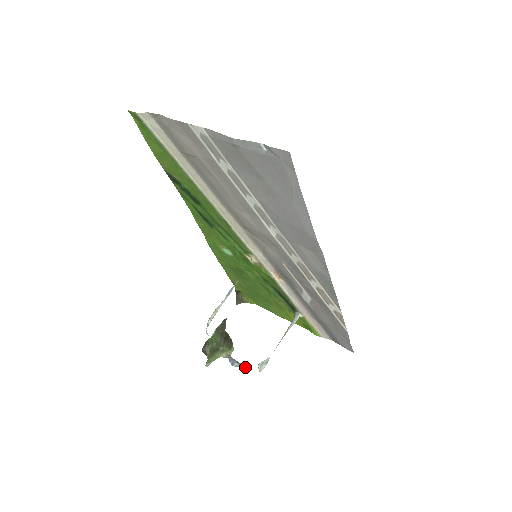
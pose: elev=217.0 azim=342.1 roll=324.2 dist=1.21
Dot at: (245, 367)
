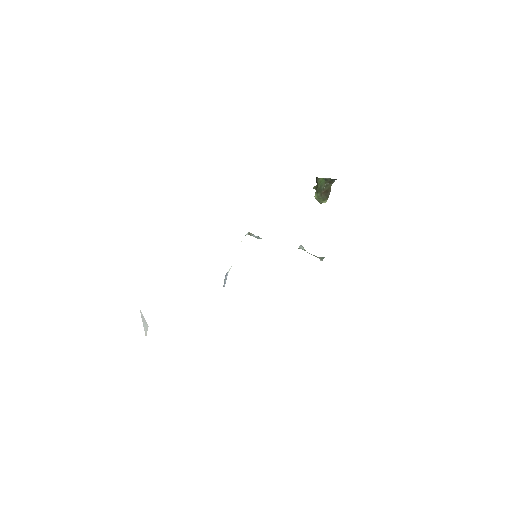
Dot at: (224, 286)
